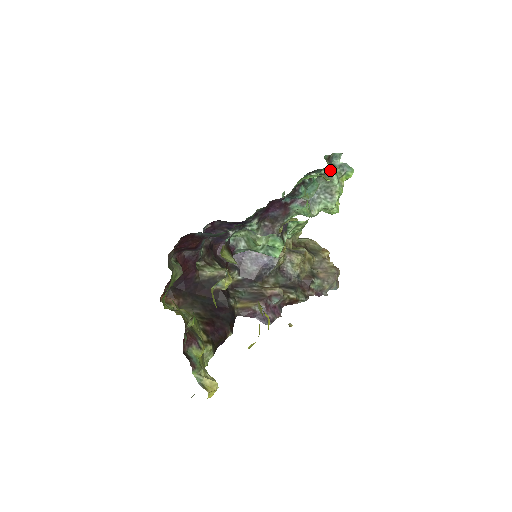
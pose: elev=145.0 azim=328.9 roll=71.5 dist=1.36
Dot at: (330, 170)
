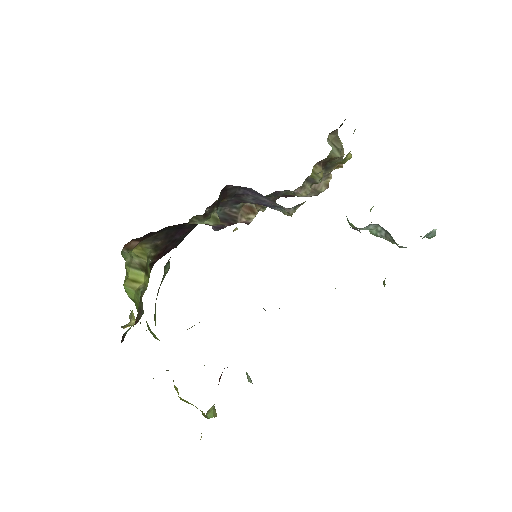
Dot at: occluded
